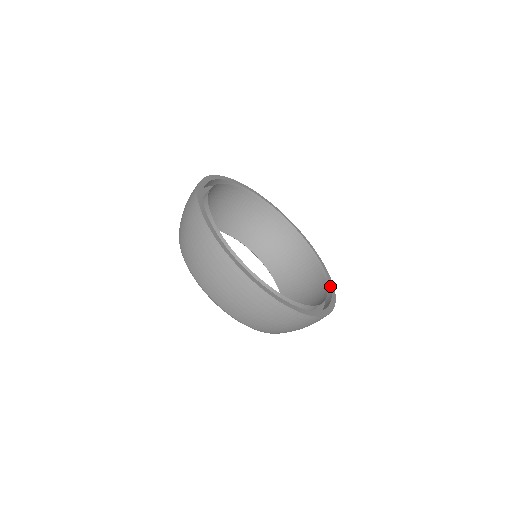
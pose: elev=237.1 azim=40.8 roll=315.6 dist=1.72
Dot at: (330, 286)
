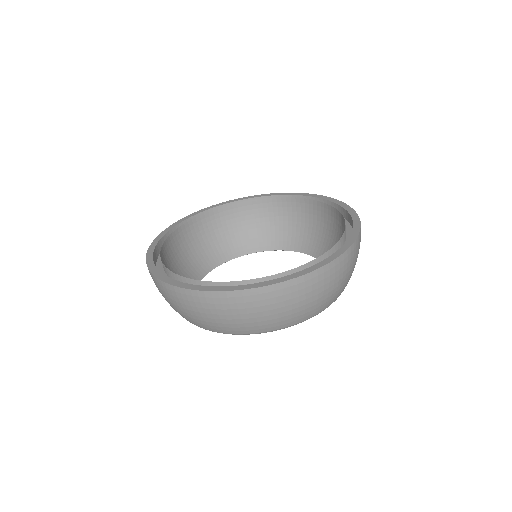
Dot at: (315, 264)
